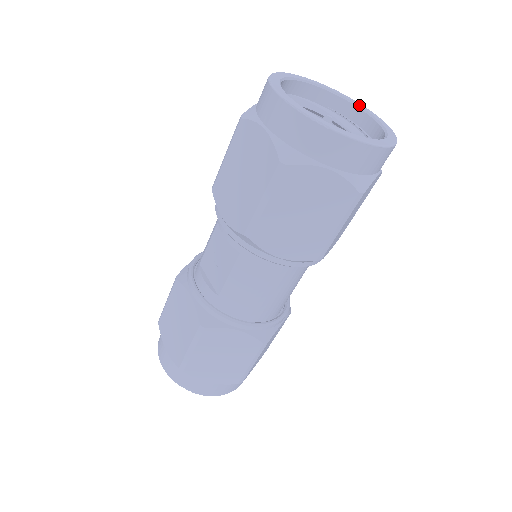
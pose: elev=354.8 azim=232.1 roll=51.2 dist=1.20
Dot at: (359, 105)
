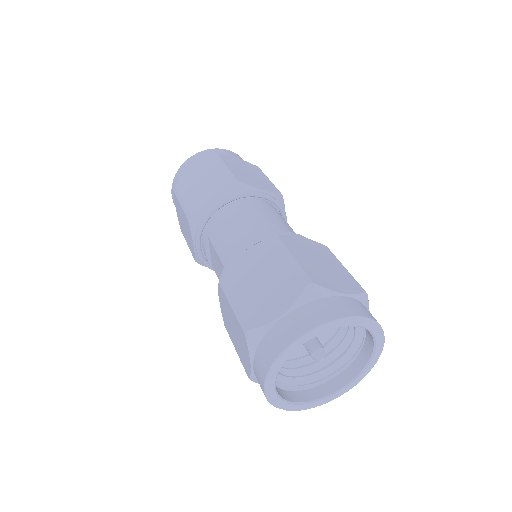
Dot at: (376, 338)
